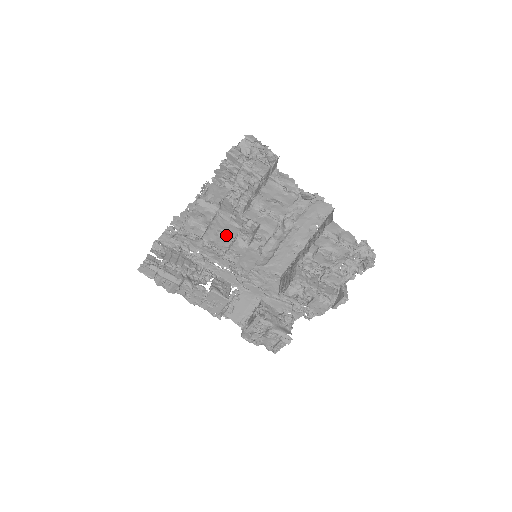
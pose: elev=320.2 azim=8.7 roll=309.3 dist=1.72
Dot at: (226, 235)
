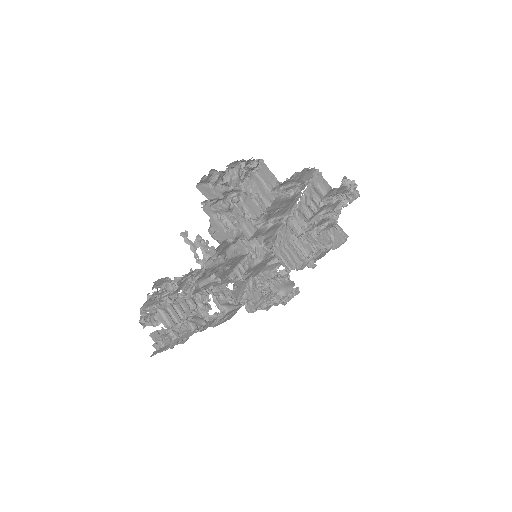
Dot at: (232, 266)
